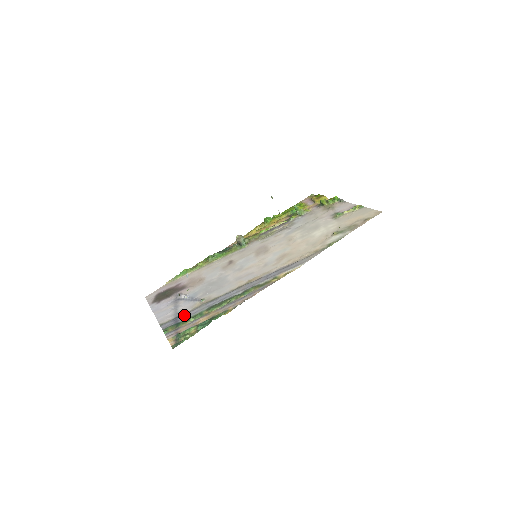
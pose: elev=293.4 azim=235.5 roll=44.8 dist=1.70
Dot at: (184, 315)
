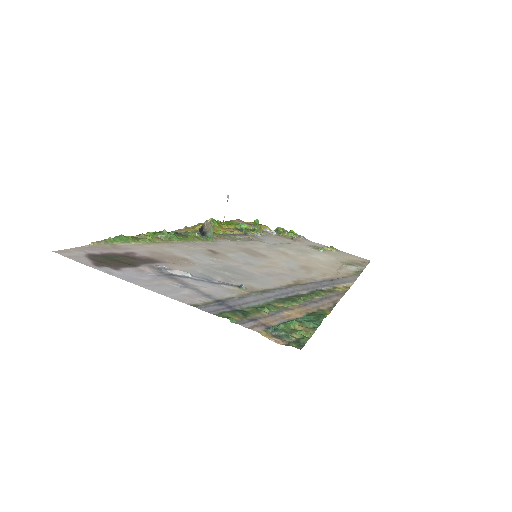
Dot at: (235, 300)
